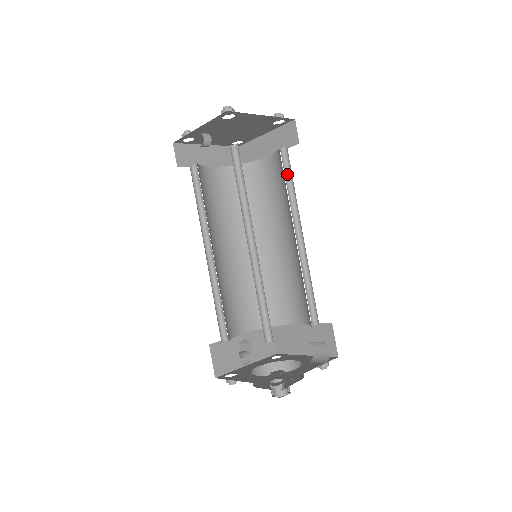
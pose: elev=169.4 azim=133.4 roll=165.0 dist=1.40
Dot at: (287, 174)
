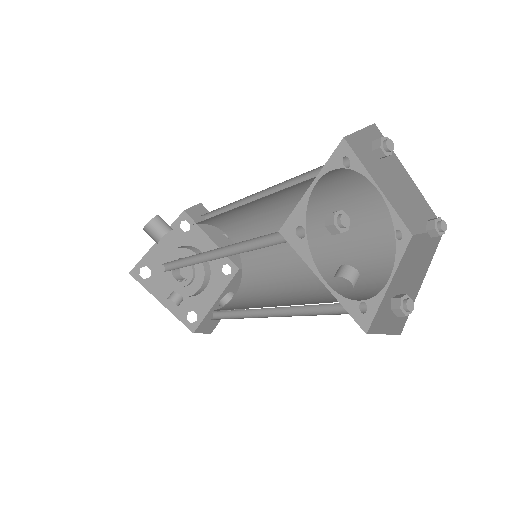
Dot at: (366, 236)
